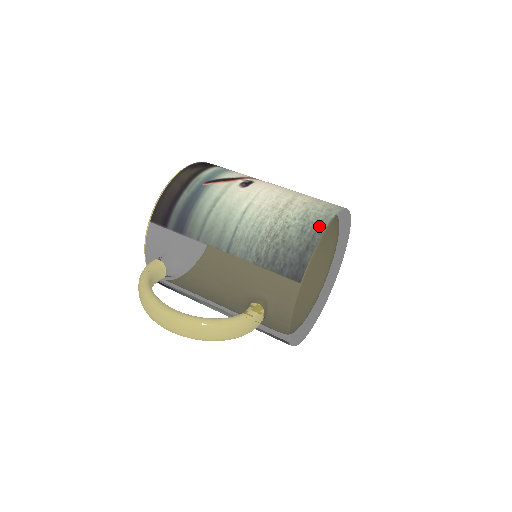
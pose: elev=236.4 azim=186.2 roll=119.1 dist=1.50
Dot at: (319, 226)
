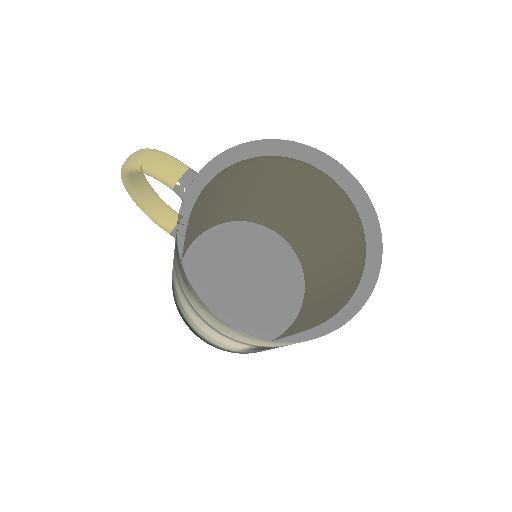
Dot at: occluded
